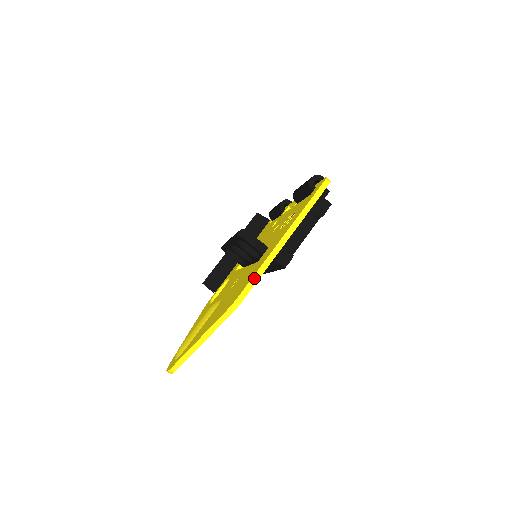
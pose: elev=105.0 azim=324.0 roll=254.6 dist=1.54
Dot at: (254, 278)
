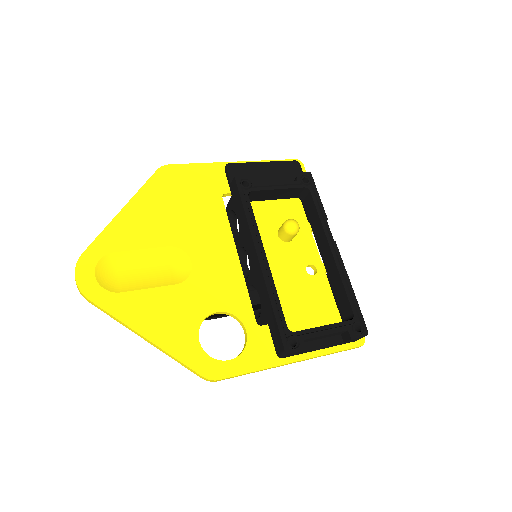
Dot at: (192, 166)
